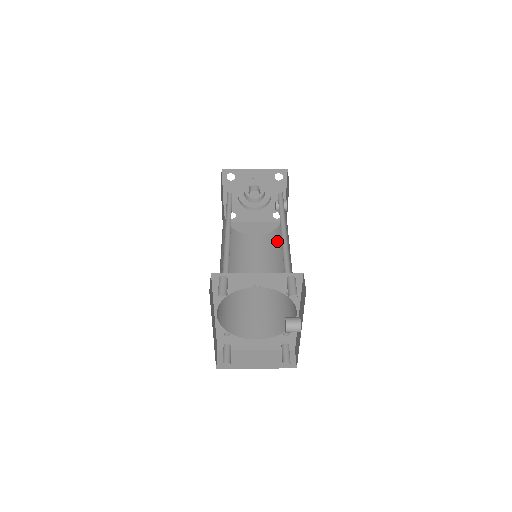
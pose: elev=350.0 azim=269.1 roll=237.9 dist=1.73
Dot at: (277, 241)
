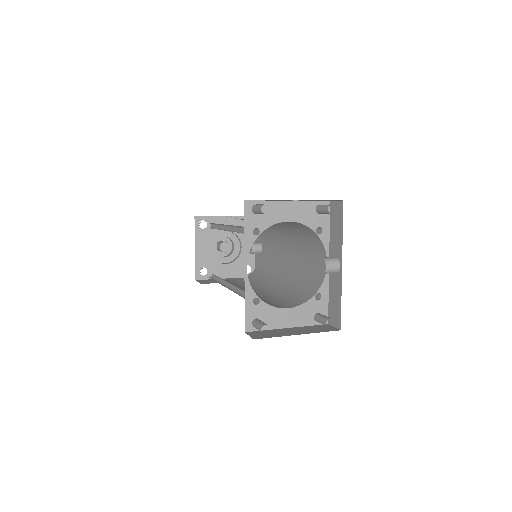
Dot at: (261, 272)
